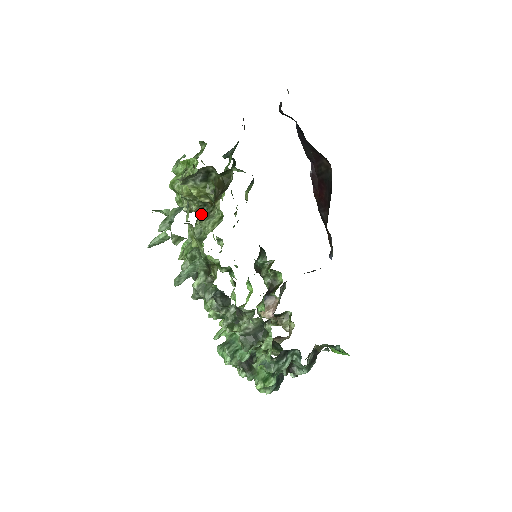
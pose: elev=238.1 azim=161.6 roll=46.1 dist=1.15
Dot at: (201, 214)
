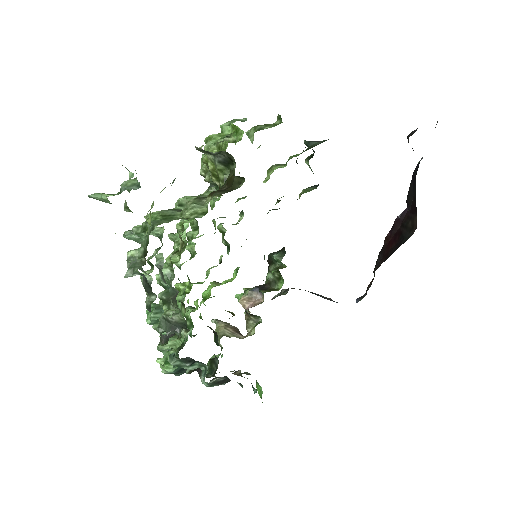
Dot at: (212, 188)
